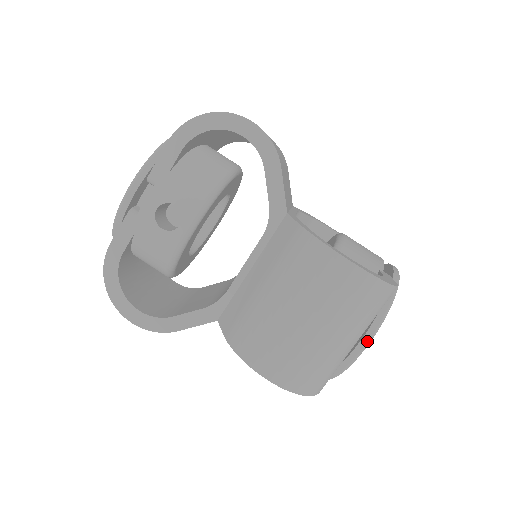
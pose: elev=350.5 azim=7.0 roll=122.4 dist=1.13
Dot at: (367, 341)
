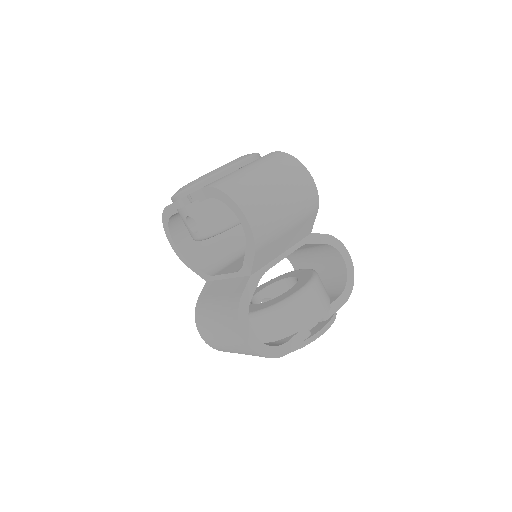
Dot at: occluded
